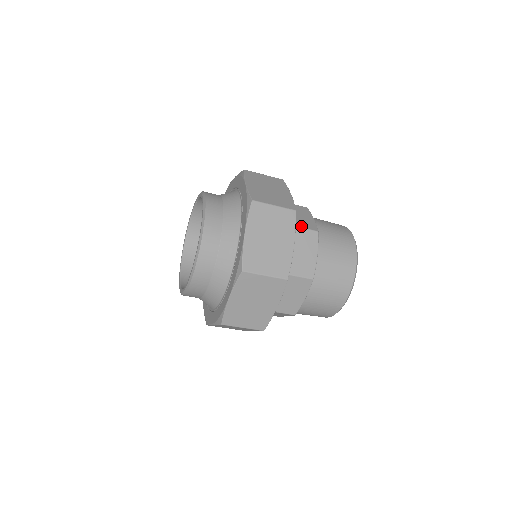
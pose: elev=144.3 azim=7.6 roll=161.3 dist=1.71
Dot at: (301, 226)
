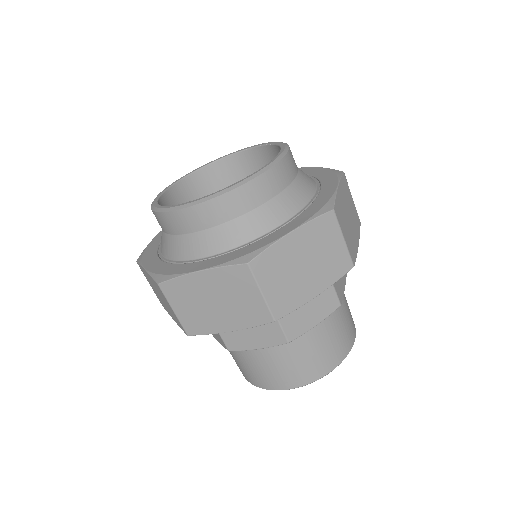
Dot at: occluded
